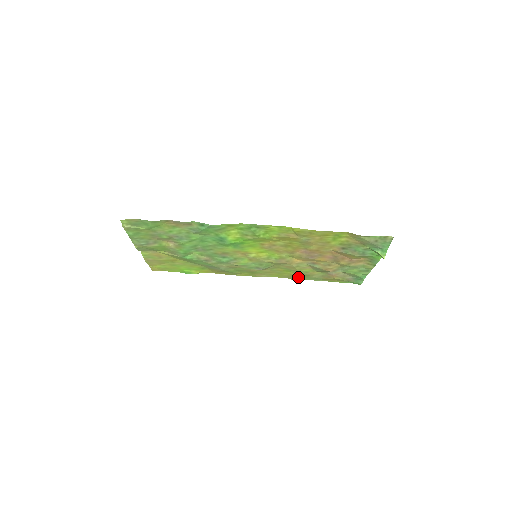
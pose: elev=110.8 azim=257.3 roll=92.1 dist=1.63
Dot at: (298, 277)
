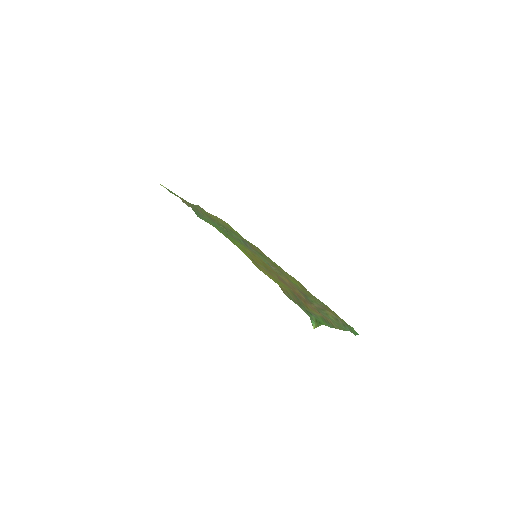
Dot at: (307, 292)
